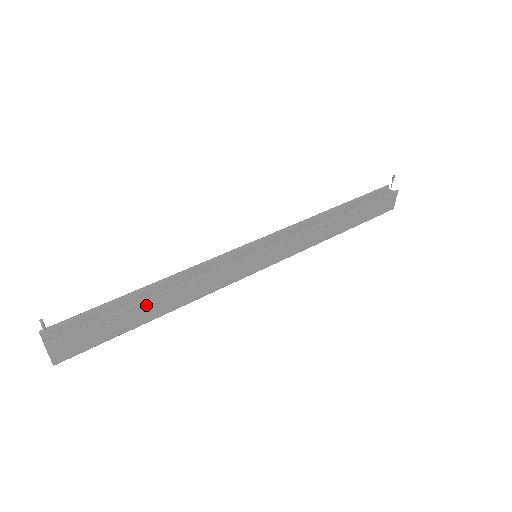
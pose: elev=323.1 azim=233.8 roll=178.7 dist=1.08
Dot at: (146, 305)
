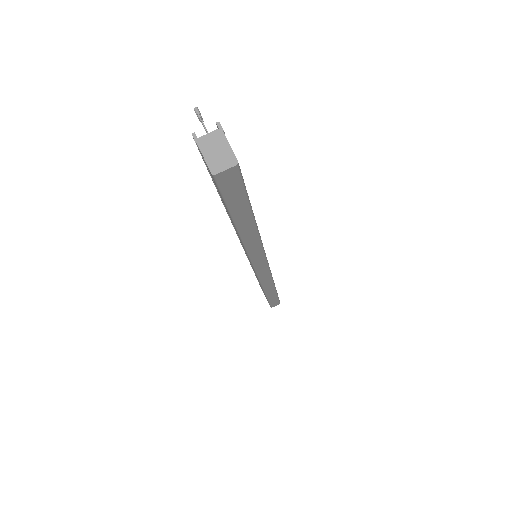
Dot at: occluded
